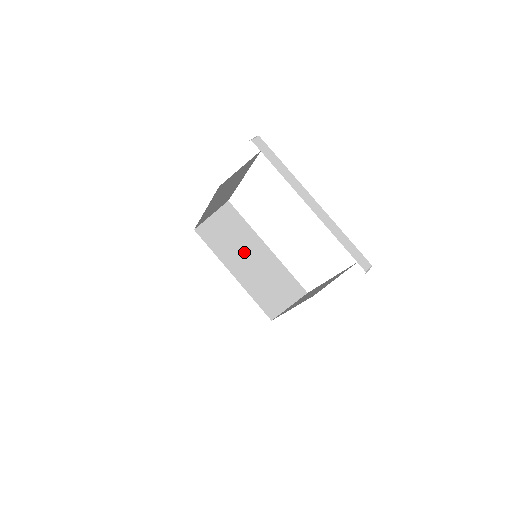
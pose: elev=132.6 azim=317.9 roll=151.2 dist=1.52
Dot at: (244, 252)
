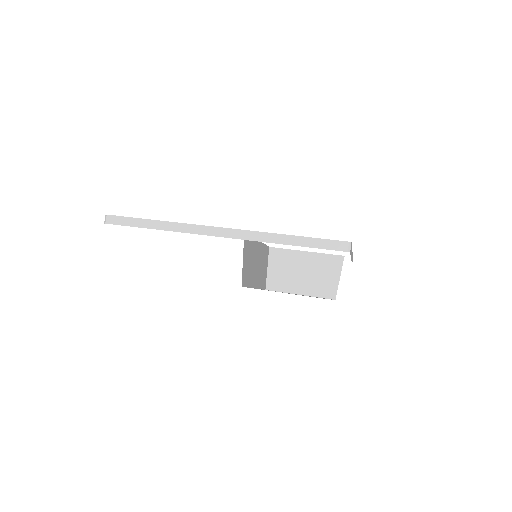
Dot at: (254, 263)
